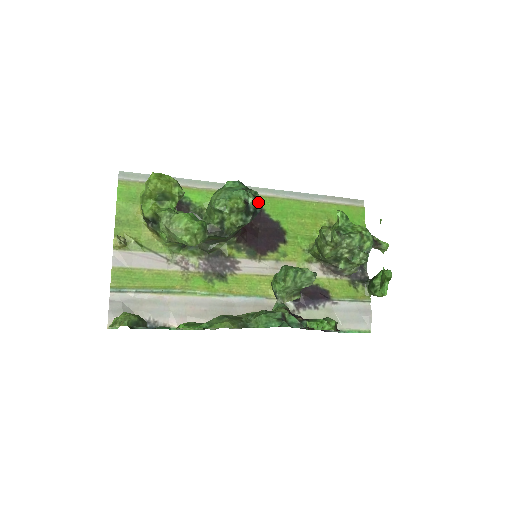
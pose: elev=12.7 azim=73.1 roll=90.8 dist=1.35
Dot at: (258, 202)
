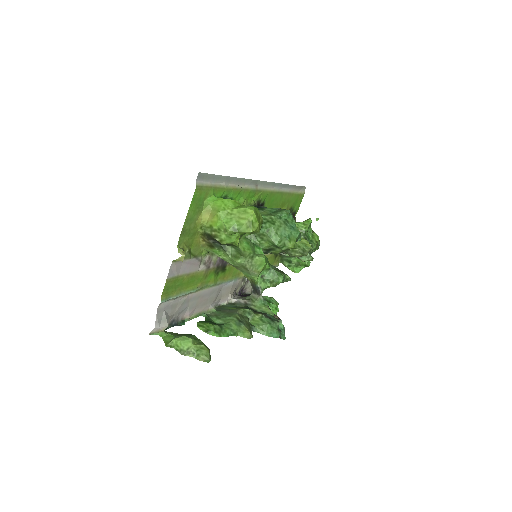
Dot at: occluded
